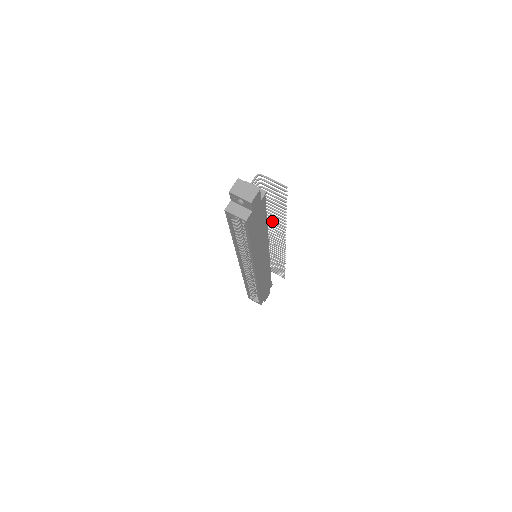
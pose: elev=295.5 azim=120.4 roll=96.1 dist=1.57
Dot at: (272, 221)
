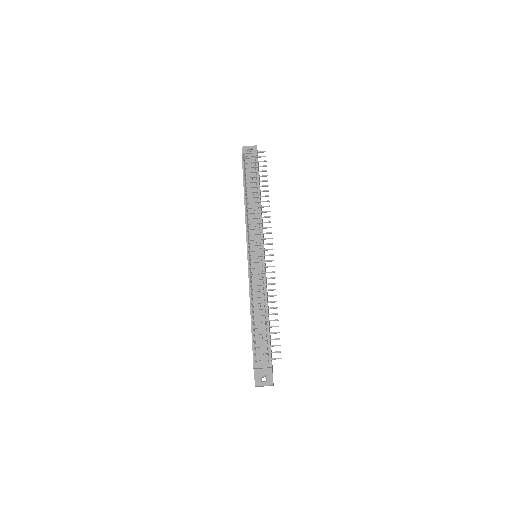
Dot at: (261, 285)
